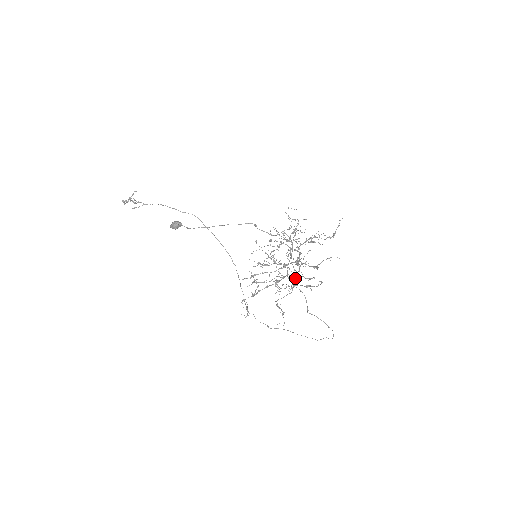
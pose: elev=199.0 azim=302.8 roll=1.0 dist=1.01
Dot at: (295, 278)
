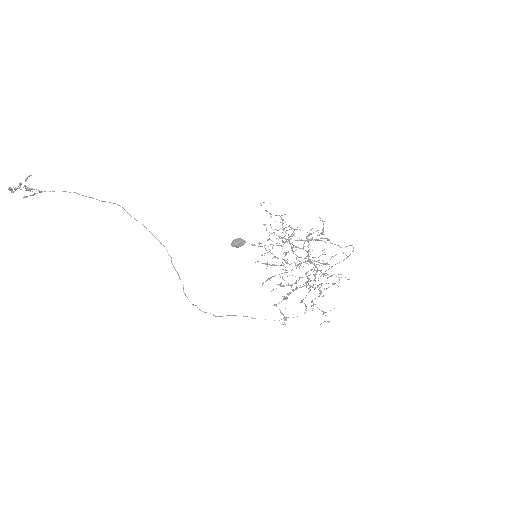
Dot at: (327, 278)
